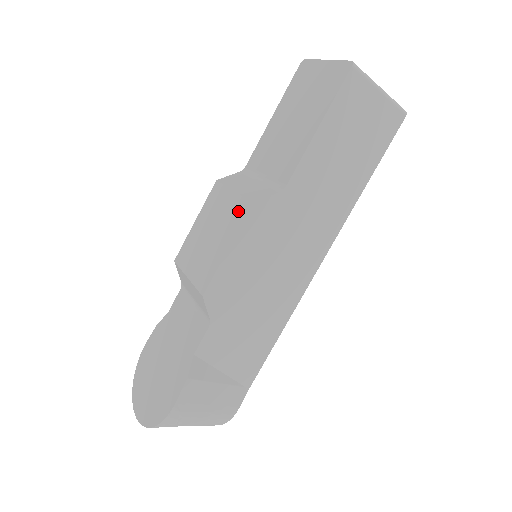
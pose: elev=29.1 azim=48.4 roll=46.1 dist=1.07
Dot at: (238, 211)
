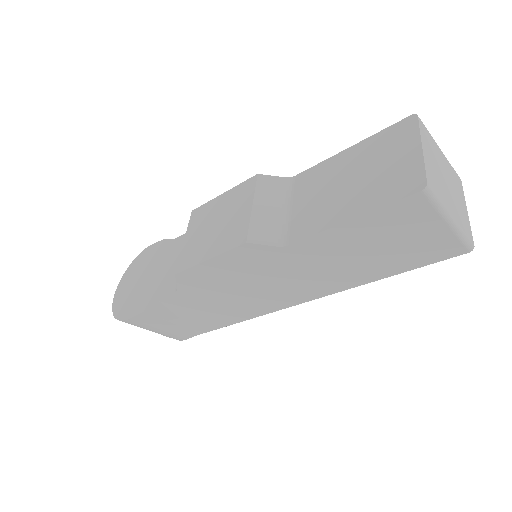
Dot at: (237, 234)
